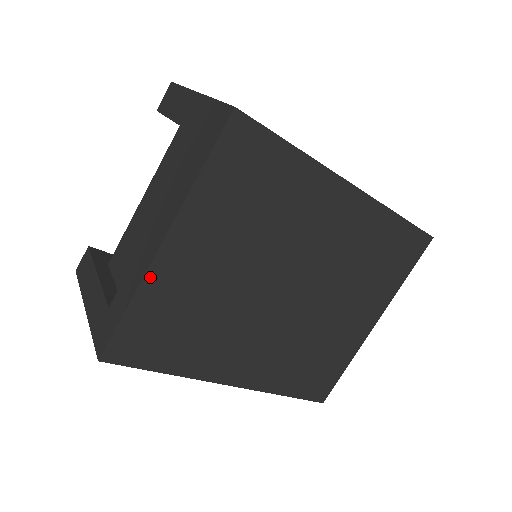
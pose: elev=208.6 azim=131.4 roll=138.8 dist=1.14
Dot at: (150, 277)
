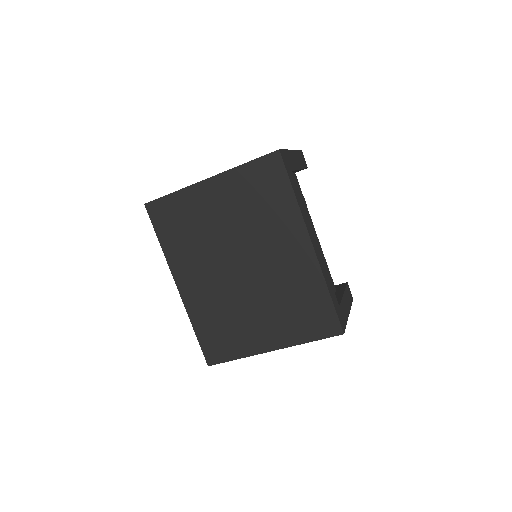
Dot at: (191, 189)
